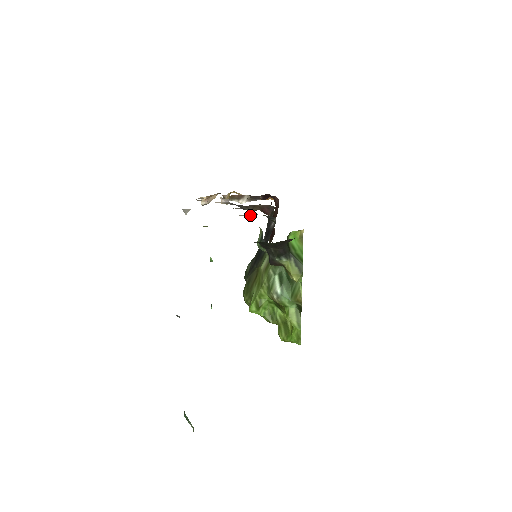
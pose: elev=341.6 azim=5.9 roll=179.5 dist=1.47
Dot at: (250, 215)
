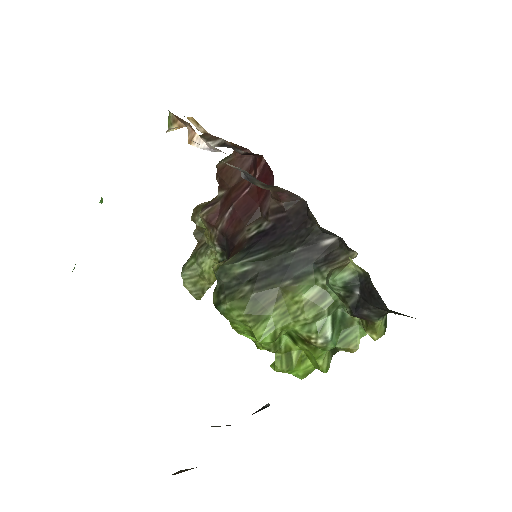
Dot at: occluded
